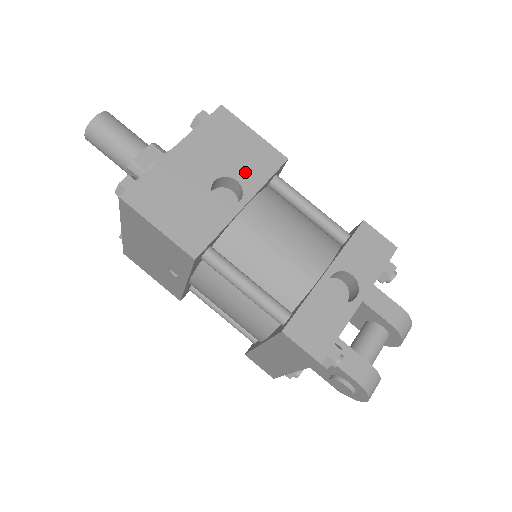
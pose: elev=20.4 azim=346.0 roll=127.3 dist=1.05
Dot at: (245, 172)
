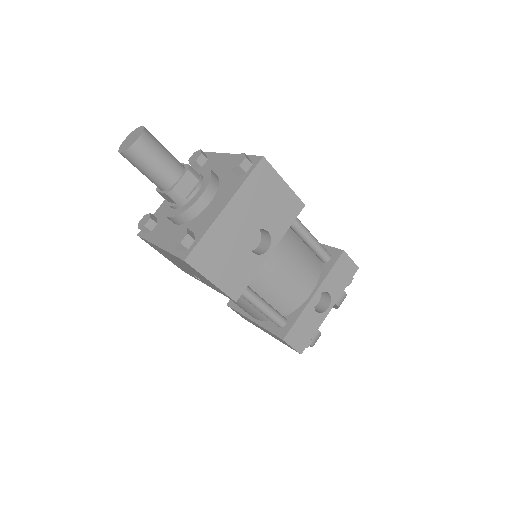
Dot at: (274, 223)
